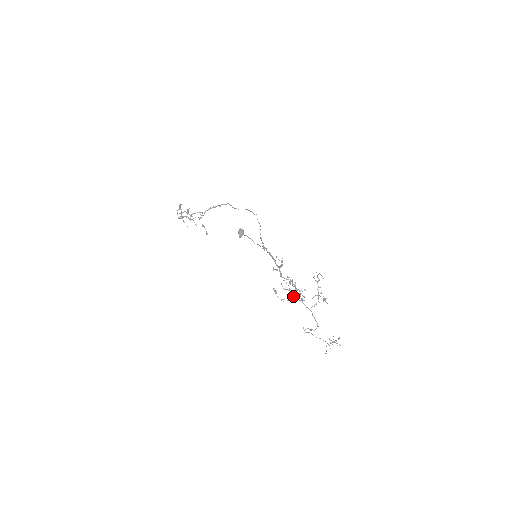
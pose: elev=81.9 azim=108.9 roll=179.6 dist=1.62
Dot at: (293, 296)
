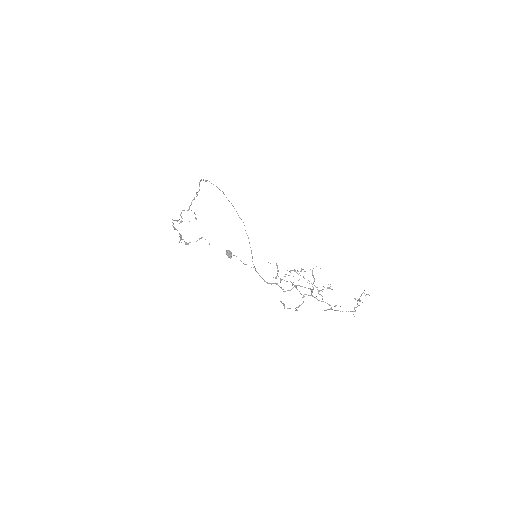
Dot at: (298, 307)
